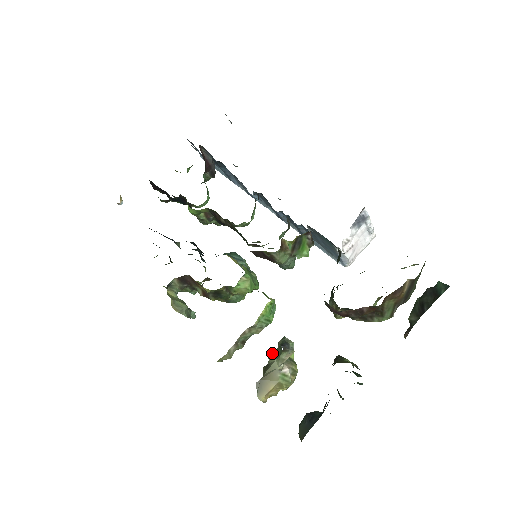
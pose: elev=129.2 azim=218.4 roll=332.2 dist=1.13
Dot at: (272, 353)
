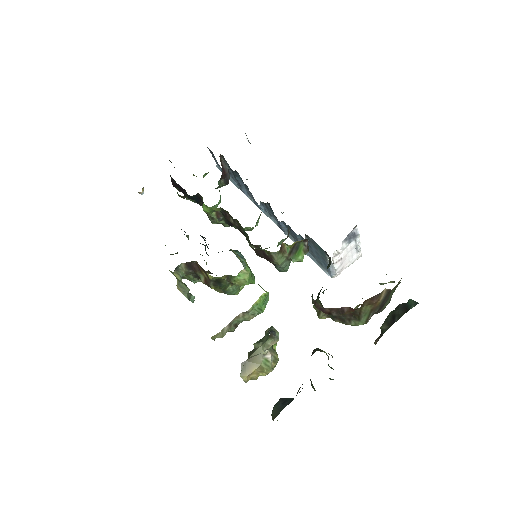
Dot at: (258, 341)
